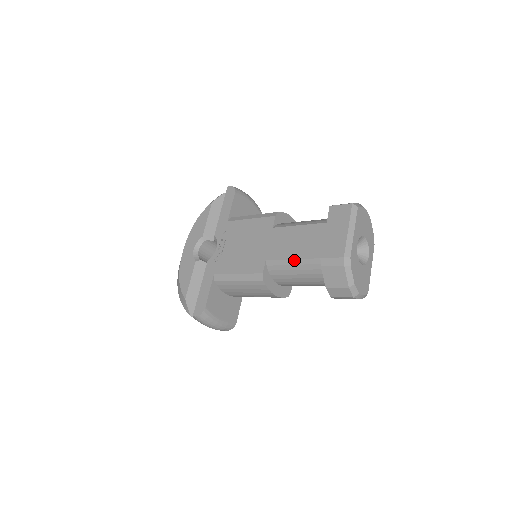
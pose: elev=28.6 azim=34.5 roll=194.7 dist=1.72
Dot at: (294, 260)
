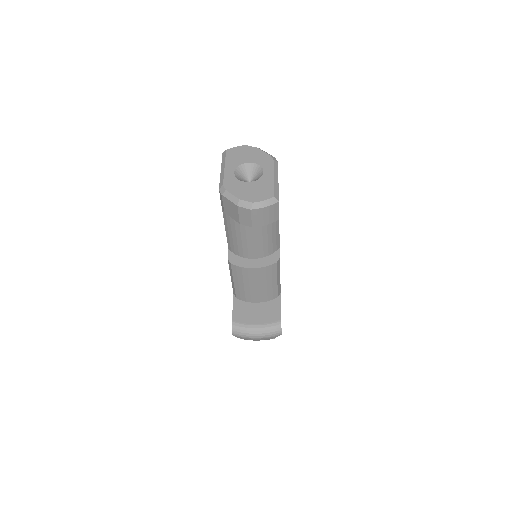
Dot at: (225, 228)
